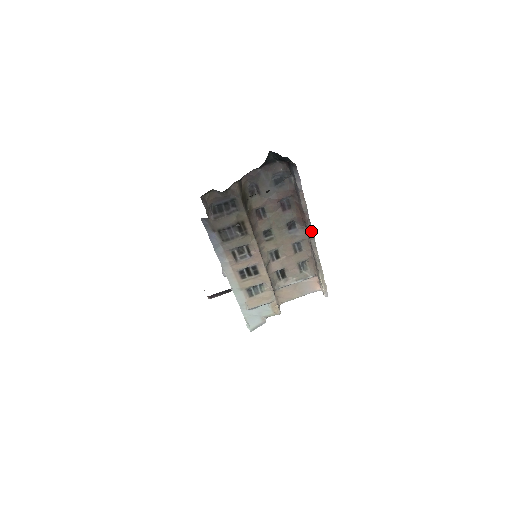
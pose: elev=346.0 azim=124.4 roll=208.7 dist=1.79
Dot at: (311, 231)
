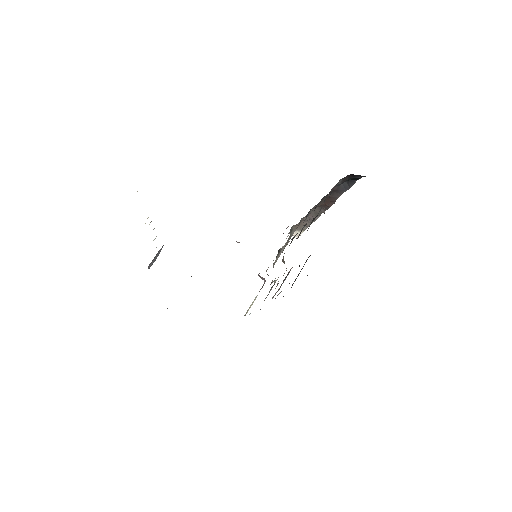
Dot at: (327, 209)
